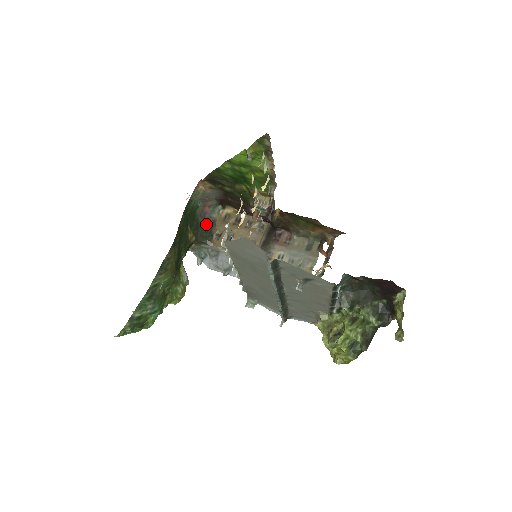
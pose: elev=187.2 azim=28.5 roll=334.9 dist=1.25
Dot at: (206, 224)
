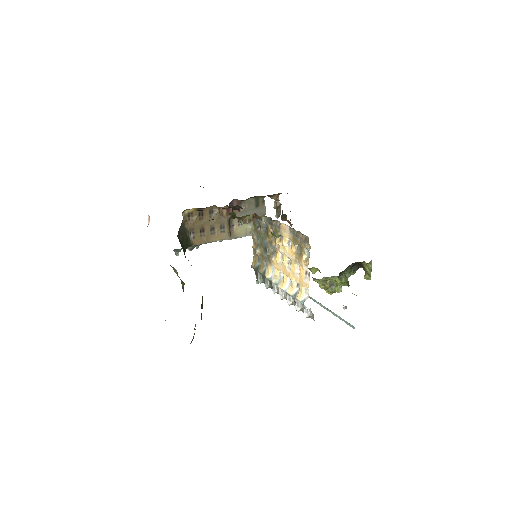
Dot at: (183, 235)
